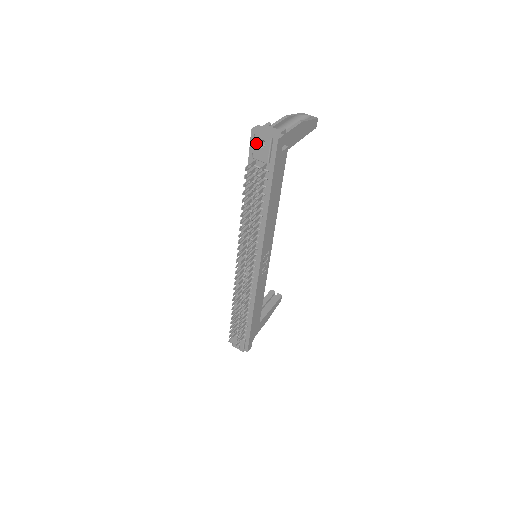
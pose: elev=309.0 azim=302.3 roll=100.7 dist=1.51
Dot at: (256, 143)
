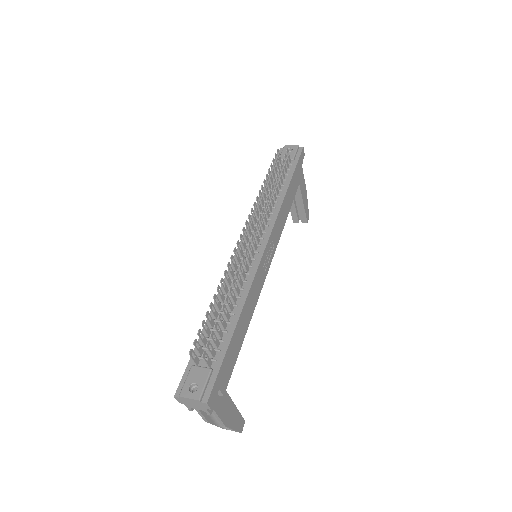
Dot at: (284, 150)
